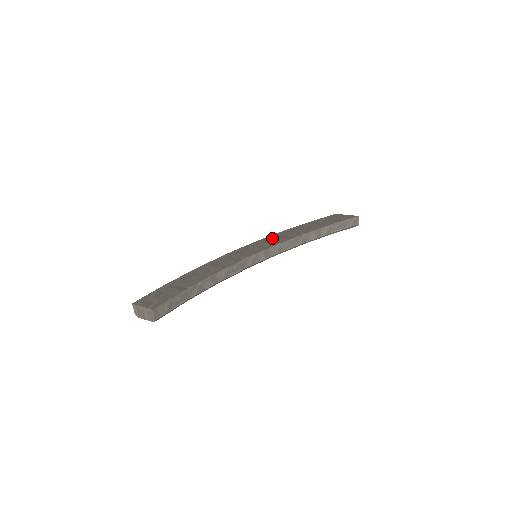
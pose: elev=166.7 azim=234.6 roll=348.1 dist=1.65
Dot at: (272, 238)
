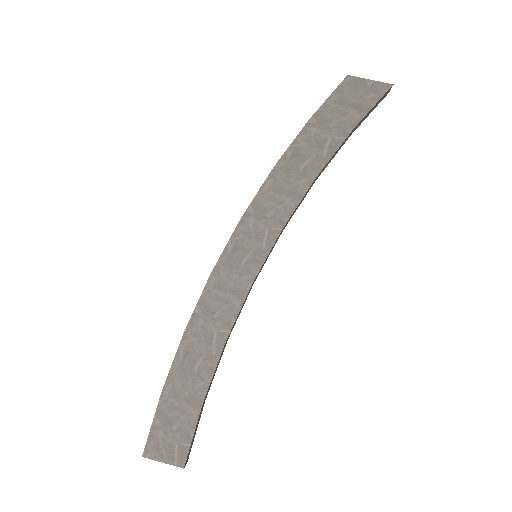
Dot at: (266, 201)
